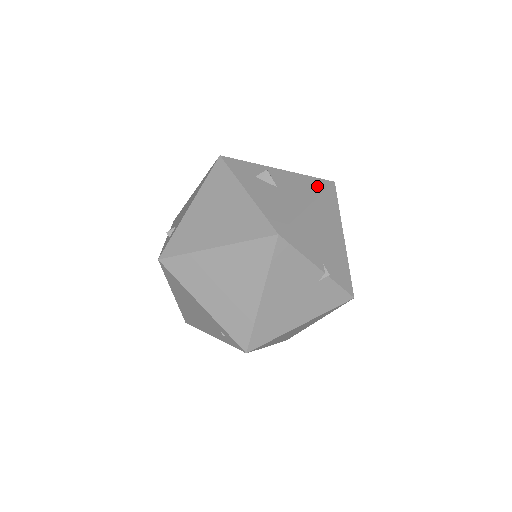
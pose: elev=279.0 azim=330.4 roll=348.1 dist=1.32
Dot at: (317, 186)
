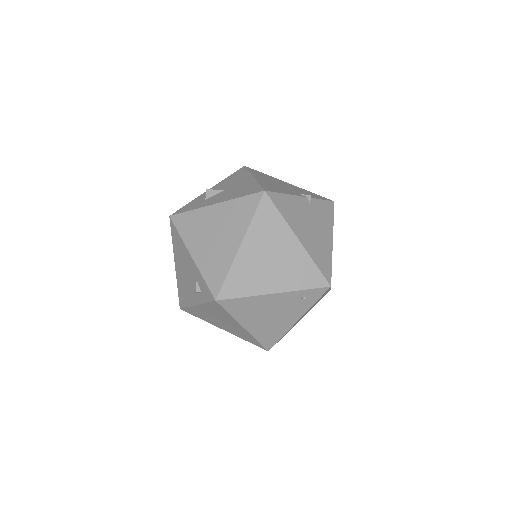
Dot at: (241, 173)
